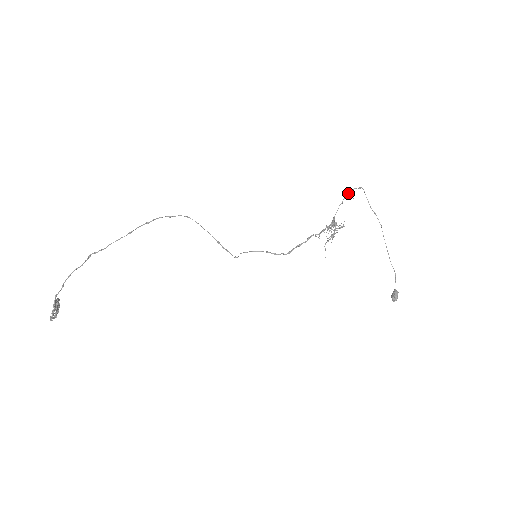
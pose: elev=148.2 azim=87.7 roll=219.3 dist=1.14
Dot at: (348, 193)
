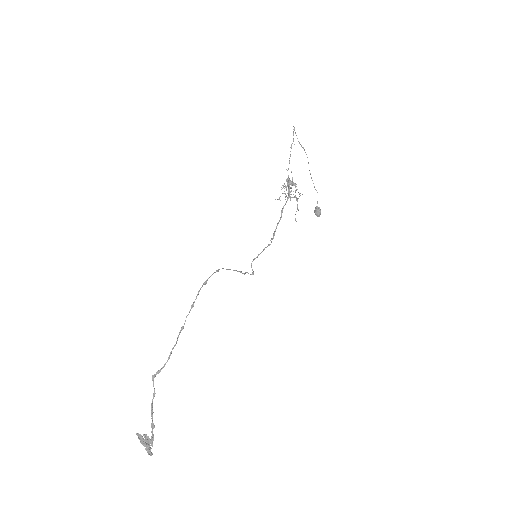
Dot at: (292, 143)
